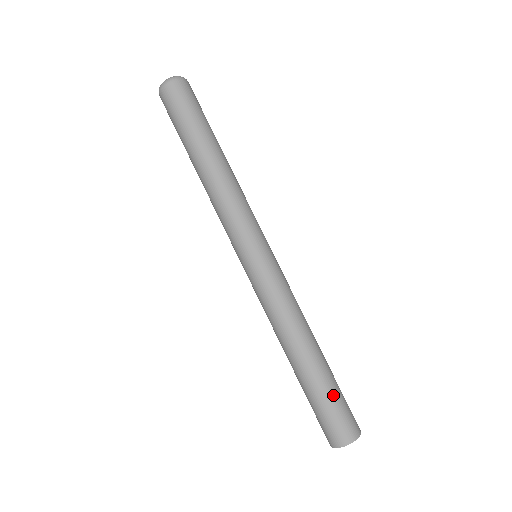
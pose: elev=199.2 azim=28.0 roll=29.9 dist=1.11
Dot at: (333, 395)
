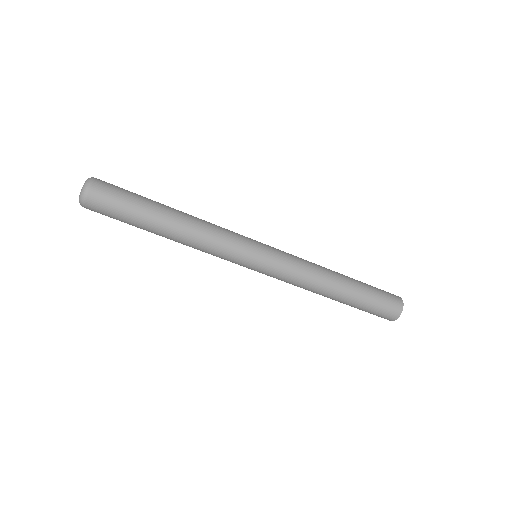
Dot at: (373, 292)
